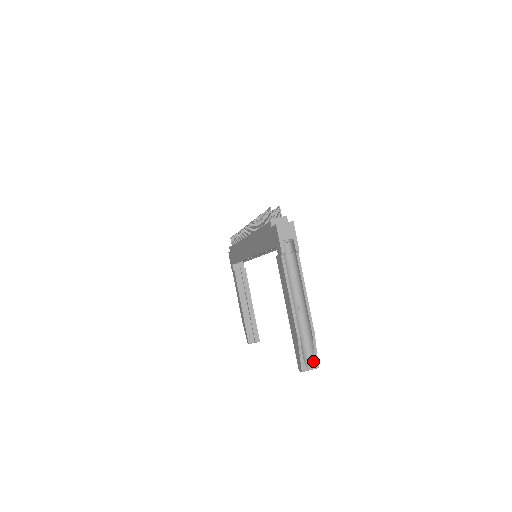
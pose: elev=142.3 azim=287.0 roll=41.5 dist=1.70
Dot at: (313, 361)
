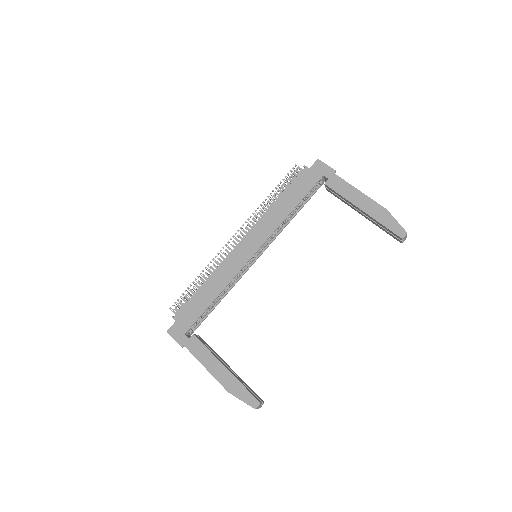
Dot at: occluded
